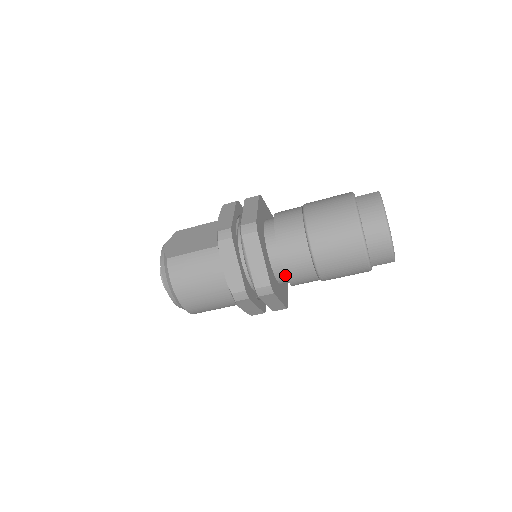
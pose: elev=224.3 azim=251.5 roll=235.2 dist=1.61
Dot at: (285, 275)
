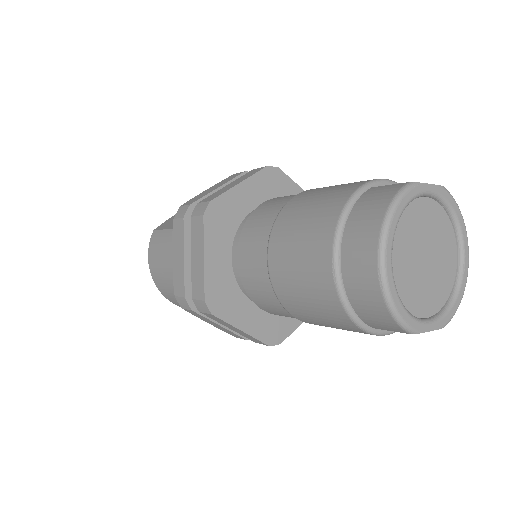
Dot at: occluded
